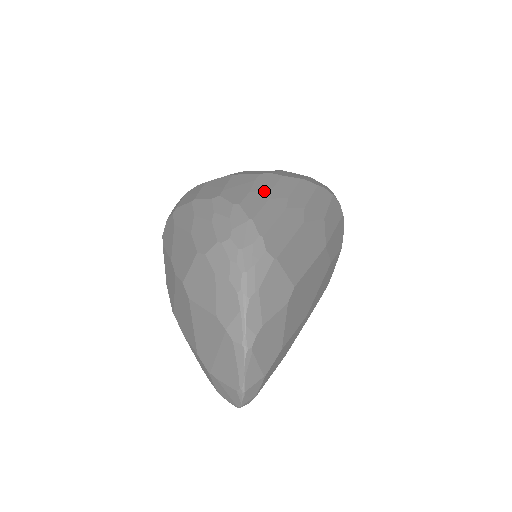
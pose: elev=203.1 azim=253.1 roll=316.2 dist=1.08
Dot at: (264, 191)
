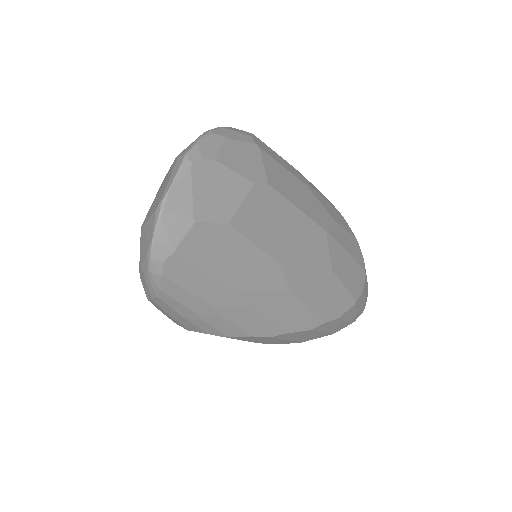
Dot at: occluded
